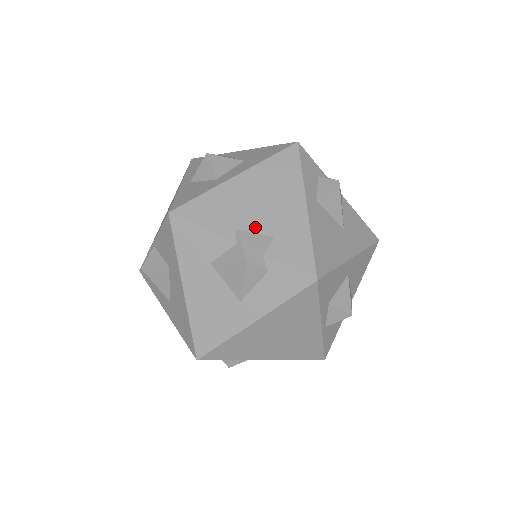
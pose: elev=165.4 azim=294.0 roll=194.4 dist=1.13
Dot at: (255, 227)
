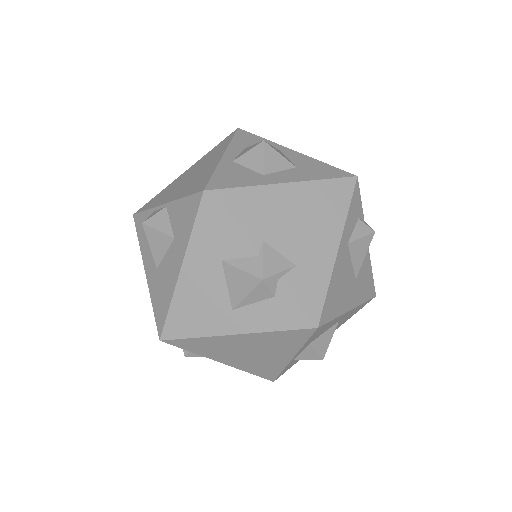
Dot at: (282, 246)
